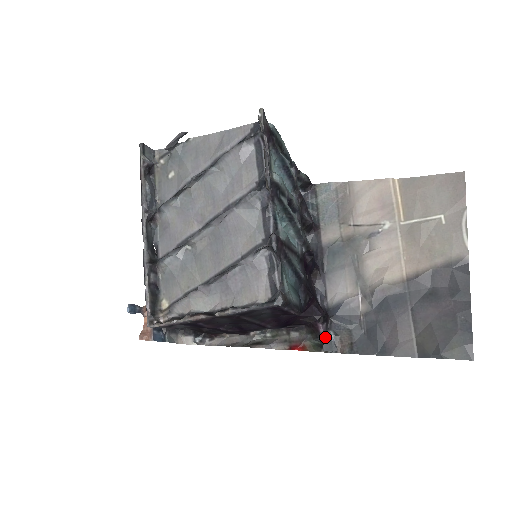
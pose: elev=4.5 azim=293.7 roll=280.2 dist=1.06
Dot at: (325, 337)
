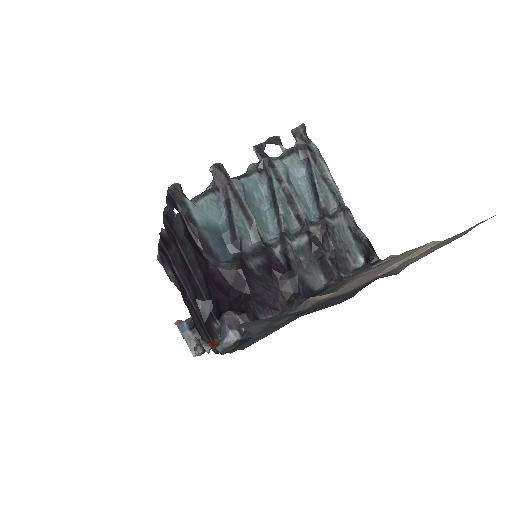
Dot at: (224, 325)
